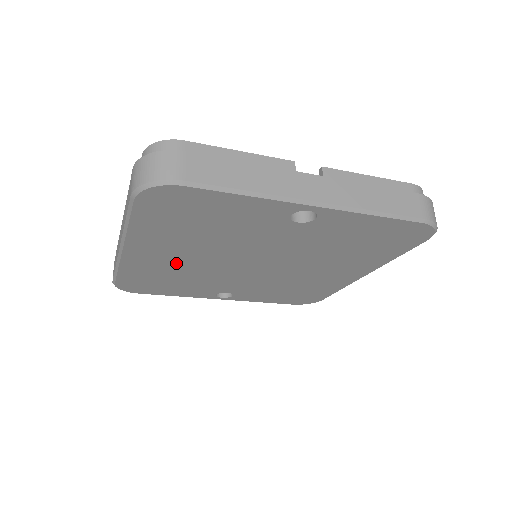
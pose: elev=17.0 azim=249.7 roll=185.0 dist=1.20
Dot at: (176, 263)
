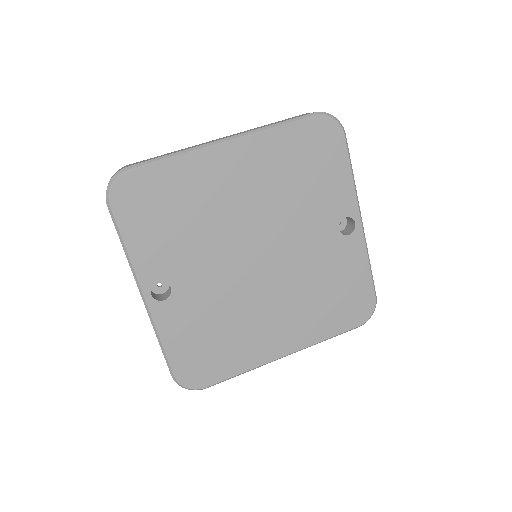
Dot at: (223, 196)
